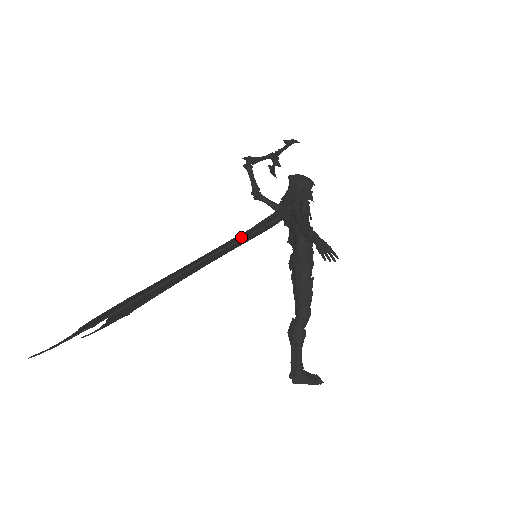
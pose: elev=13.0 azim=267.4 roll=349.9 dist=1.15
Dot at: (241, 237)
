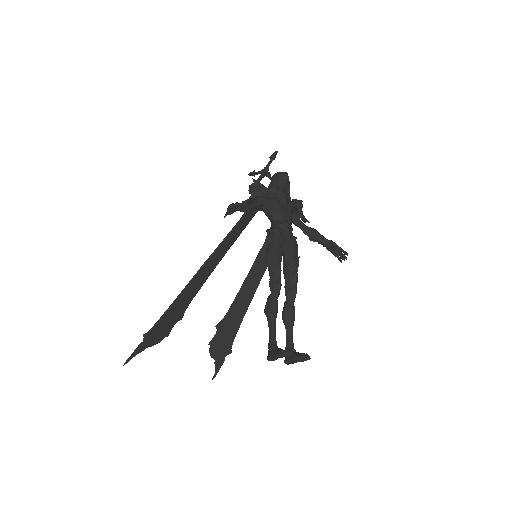
Dot at: (225, 241)
